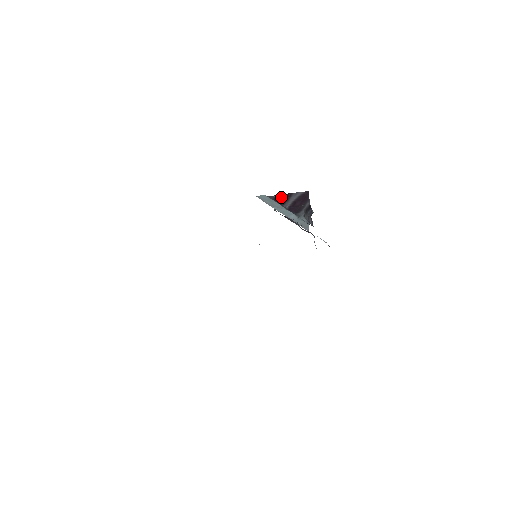
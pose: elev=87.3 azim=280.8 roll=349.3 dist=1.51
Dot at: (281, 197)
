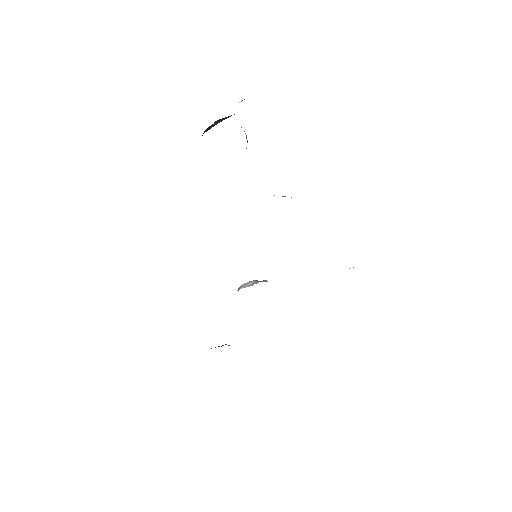
Dot at: occluded
